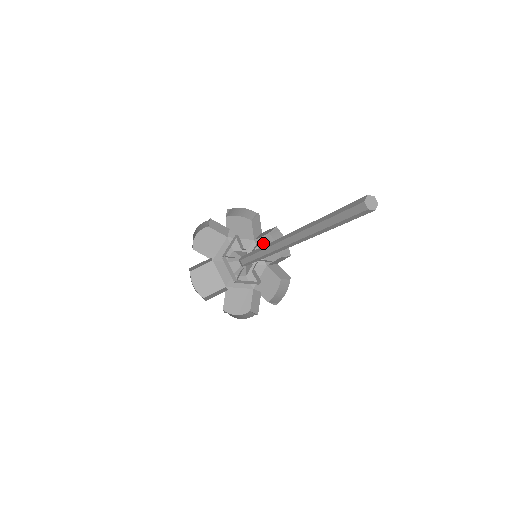
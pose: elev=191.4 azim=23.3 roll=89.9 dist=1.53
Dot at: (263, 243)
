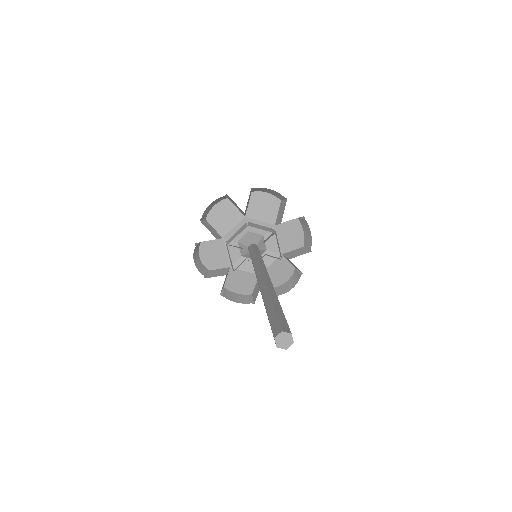
Dot at: (255, 208)
